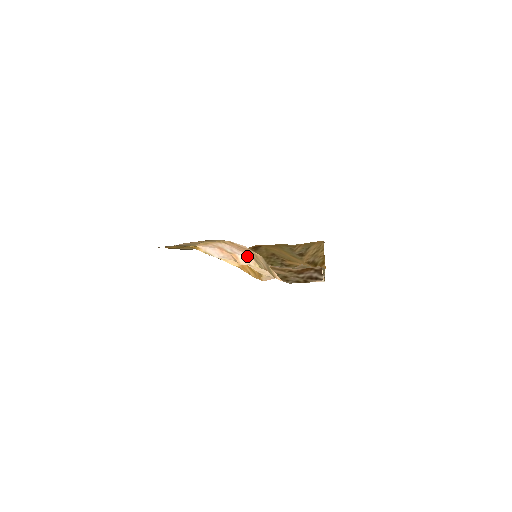
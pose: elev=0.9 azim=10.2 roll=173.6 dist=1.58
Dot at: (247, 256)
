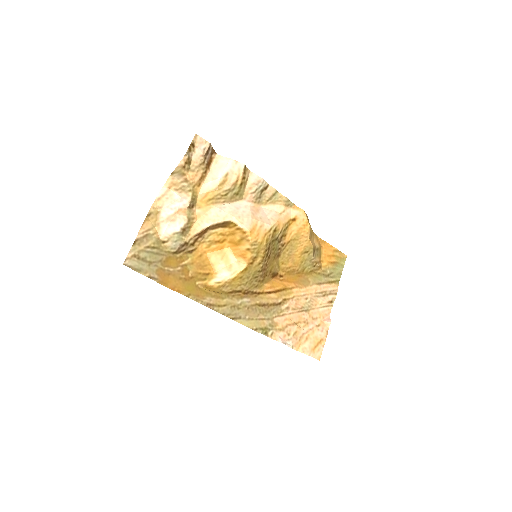
Dot at: (181, 200)
